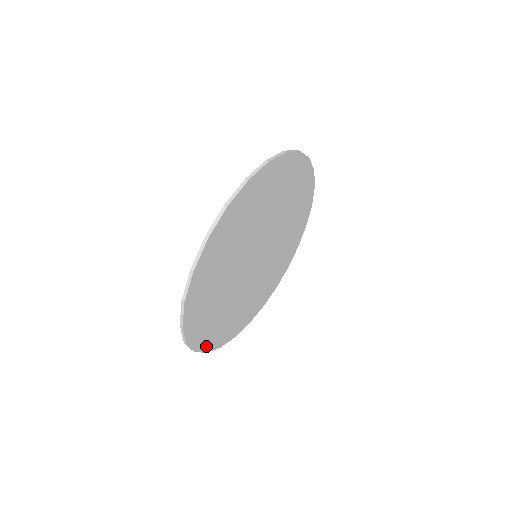
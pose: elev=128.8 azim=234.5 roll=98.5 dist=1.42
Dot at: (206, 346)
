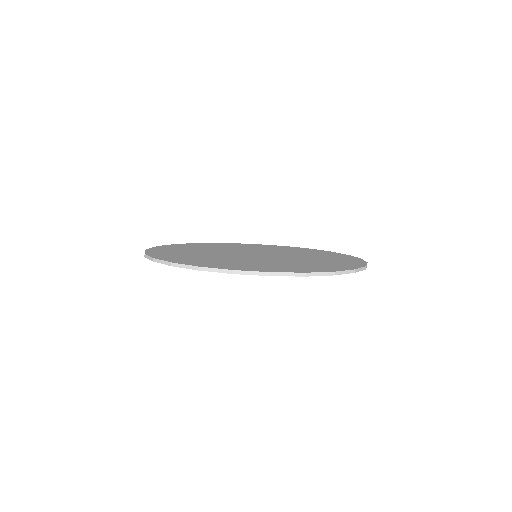
Dot at: occluded
